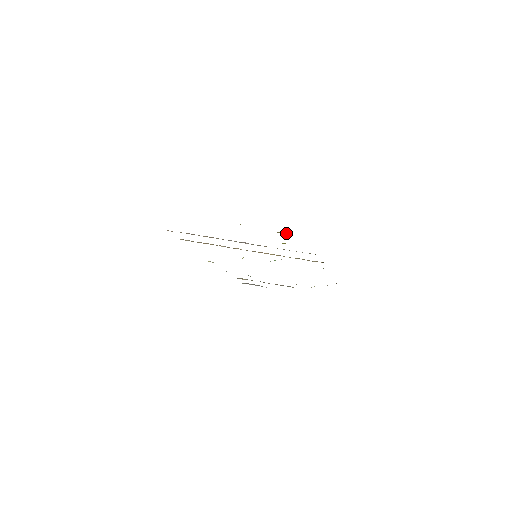
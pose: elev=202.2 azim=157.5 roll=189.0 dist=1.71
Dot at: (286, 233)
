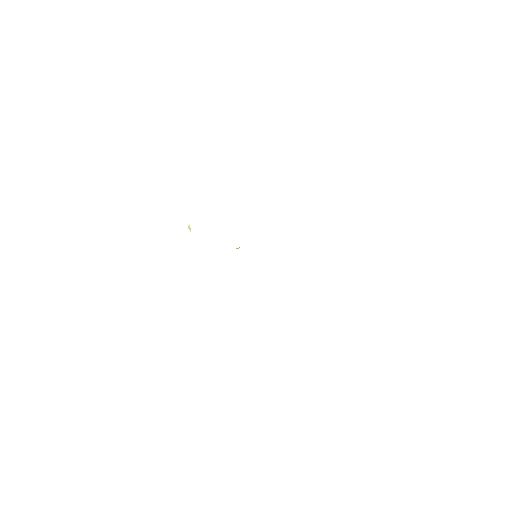
Dot at: occluded
